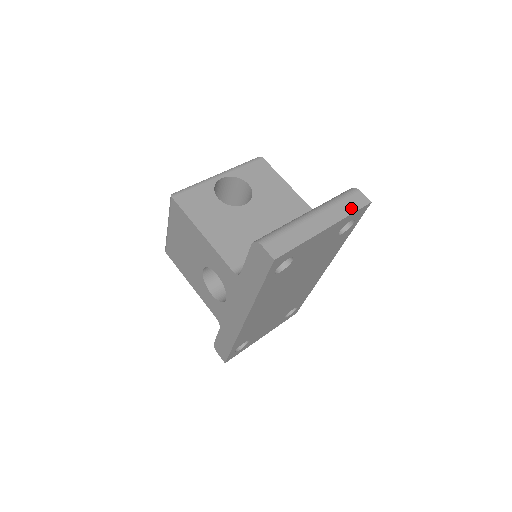
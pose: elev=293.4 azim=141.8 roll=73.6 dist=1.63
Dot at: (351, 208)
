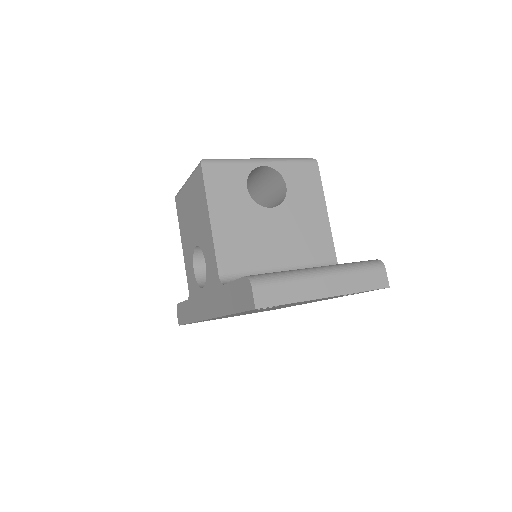
Dot at: (365, 285)
